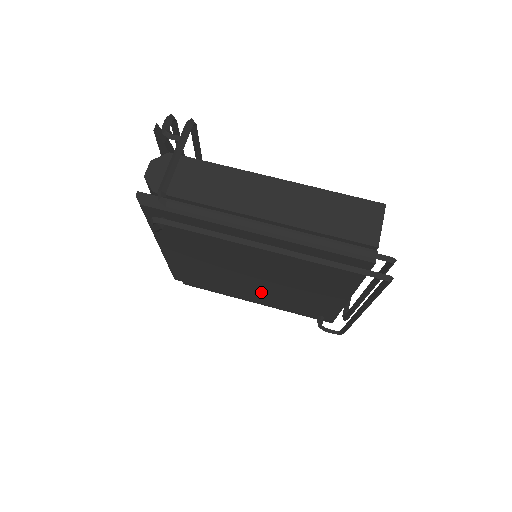
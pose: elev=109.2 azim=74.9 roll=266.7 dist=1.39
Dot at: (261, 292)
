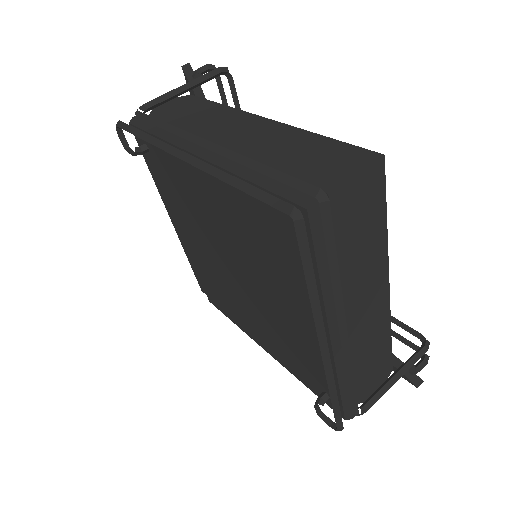
Dot at: (258, 319)
